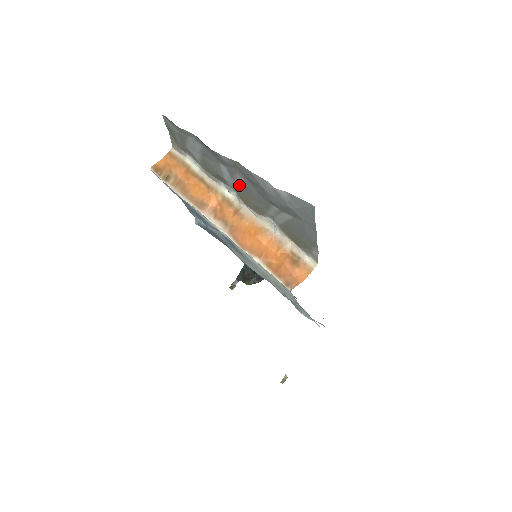
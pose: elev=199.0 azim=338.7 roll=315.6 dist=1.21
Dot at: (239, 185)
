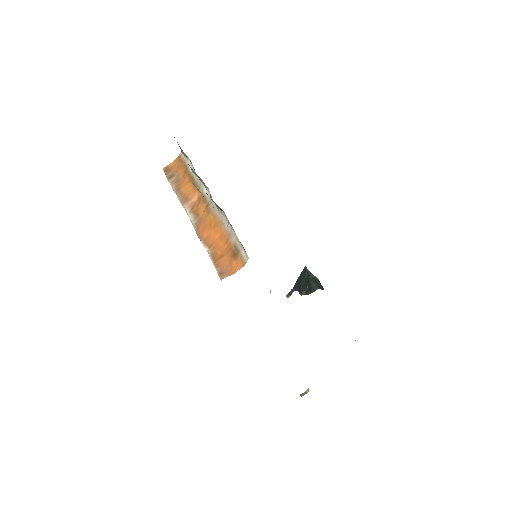
Dot at: (201, 181)
